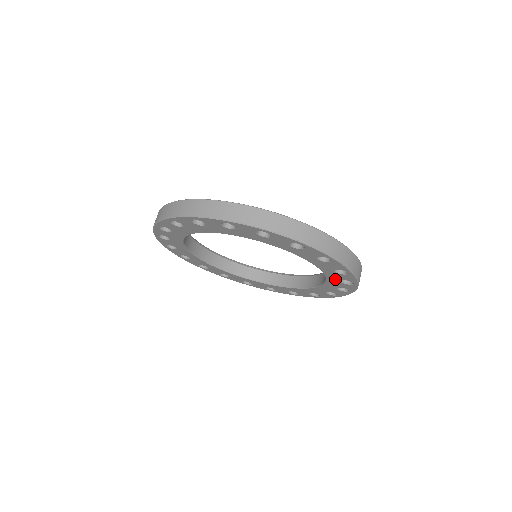
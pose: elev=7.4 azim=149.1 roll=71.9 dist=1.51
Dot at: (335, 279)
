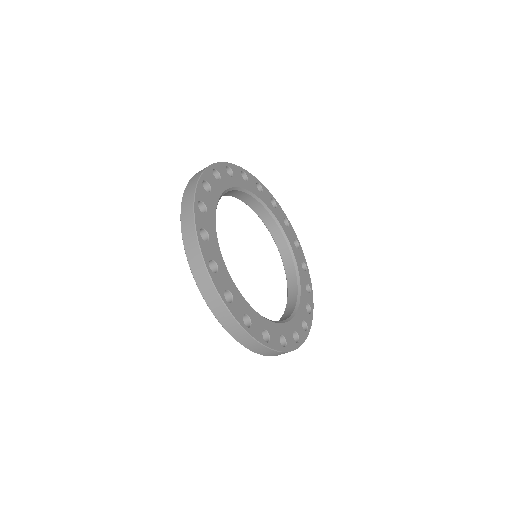
Dot at: occluded
